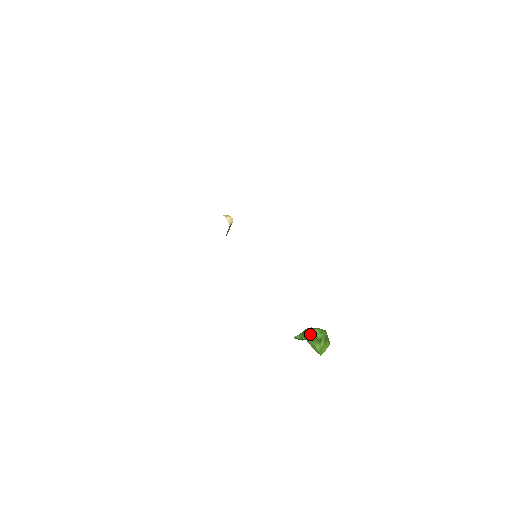
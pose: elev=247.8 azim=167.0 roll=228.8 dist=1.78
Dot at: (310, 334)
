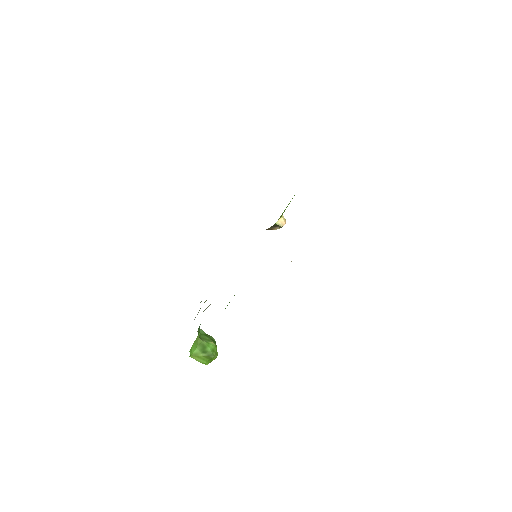
Dot at: (207, 340)
